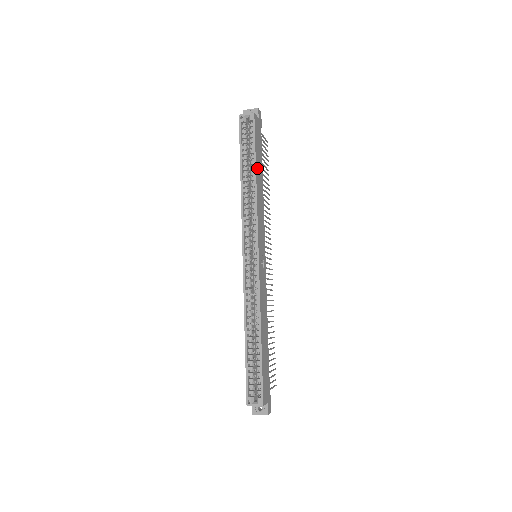
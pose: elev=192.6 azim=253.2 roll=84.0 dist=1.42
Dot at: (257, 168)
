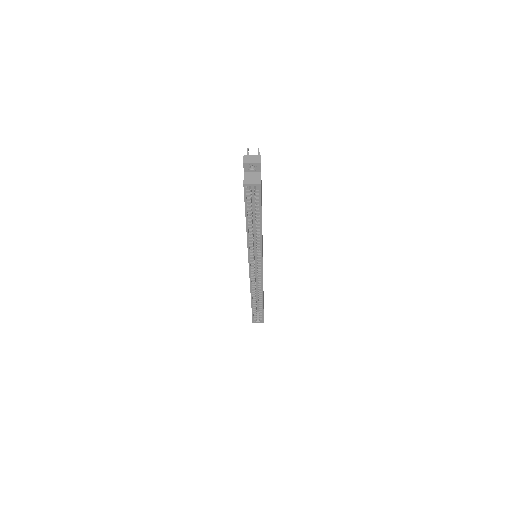
Dot at: occluded
